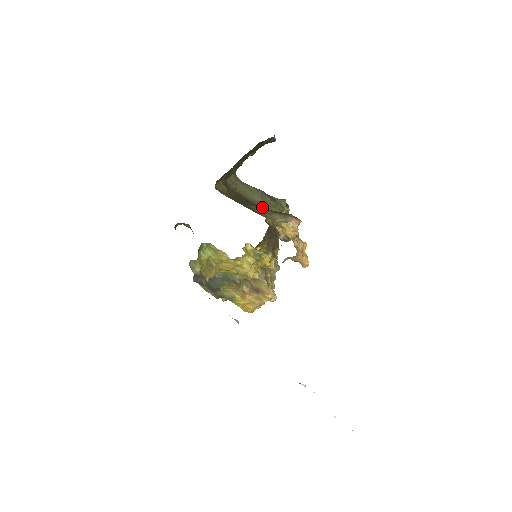
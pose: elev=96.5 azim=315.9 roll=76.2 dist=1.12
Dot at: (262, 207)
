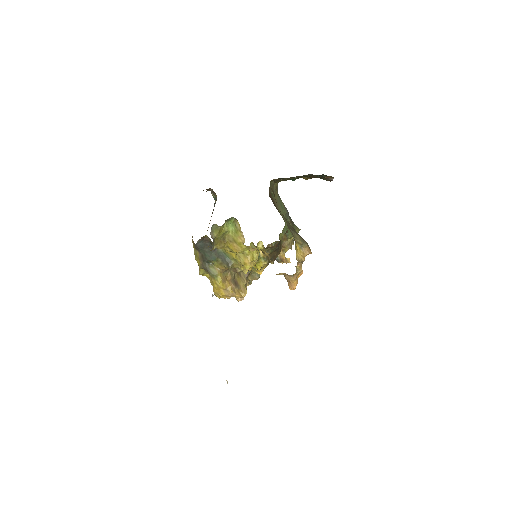
Dot at: occluded
